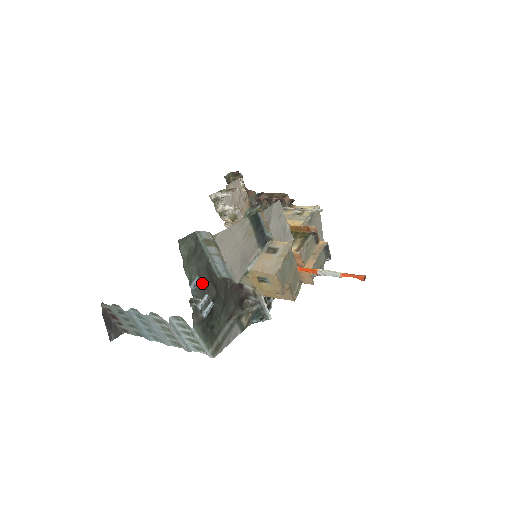
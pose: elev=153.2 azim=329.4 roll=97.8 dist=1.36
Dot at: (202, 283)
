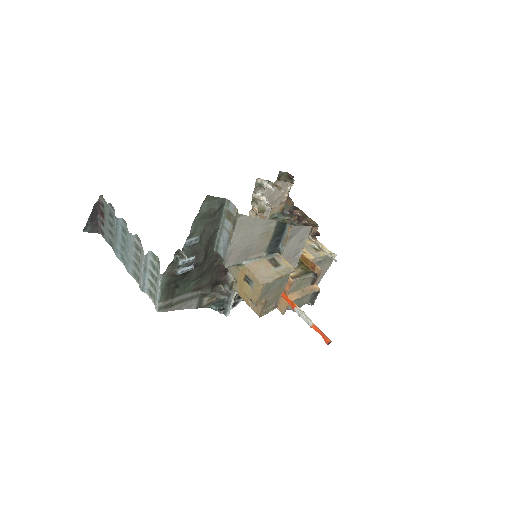
Dot at: (198, 245)
